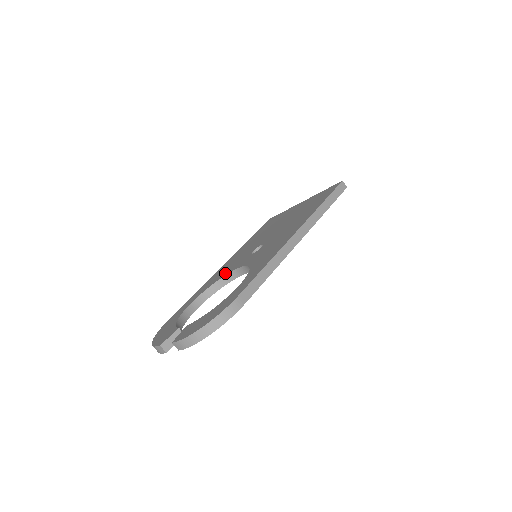
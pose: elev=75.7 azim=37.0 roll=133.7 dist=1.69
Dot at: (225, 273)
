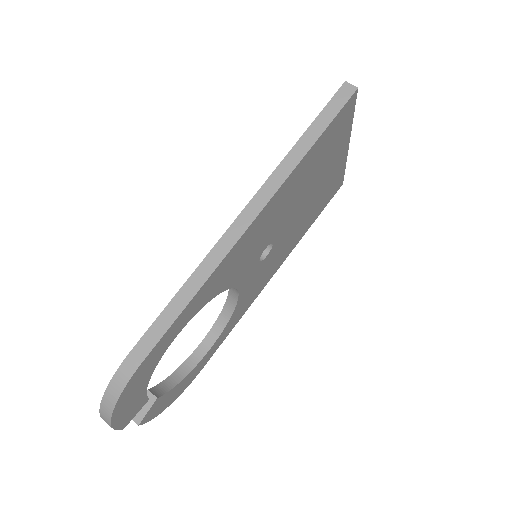
Dot at: occluded
